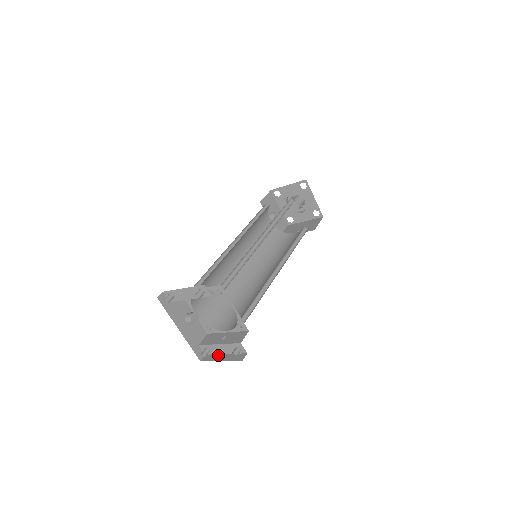
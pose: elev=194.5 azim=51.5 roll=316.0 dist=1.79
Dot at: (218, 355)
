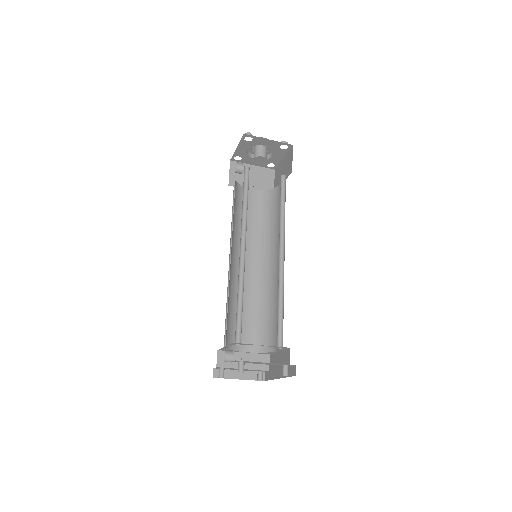
Dot at: (232, 371)
